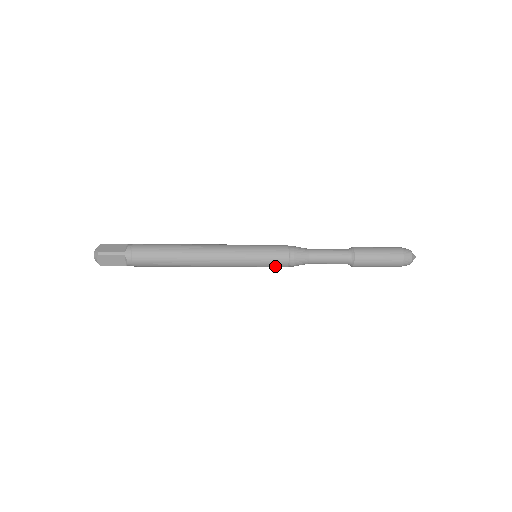
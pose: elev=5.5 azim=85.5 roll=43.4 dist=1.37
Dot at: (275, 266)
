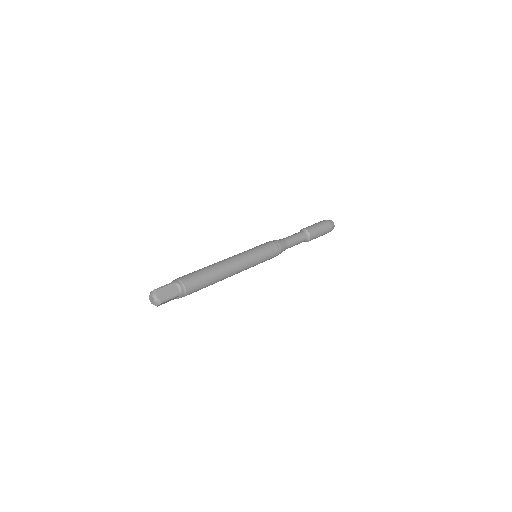
Dot at: occluded
